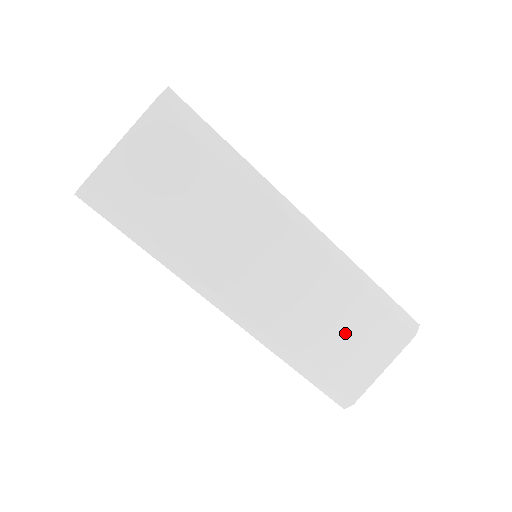
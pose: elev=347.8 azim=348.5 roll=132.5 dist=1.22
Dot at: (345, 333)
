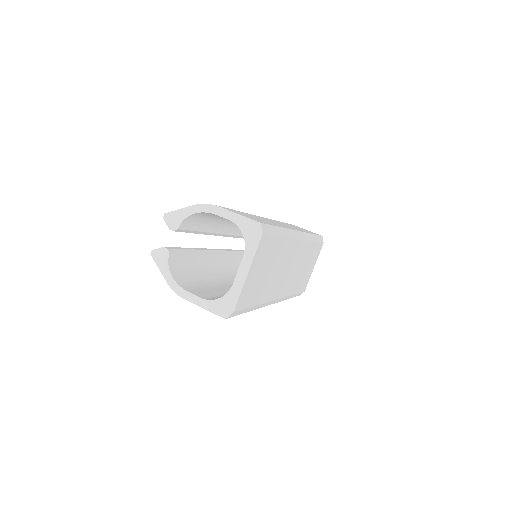
Dot at: (306, 267)
